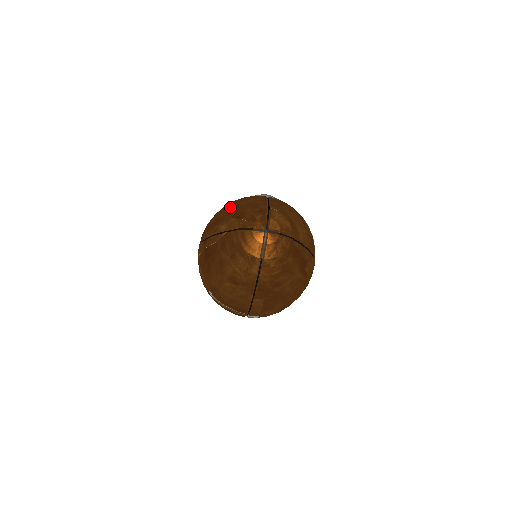
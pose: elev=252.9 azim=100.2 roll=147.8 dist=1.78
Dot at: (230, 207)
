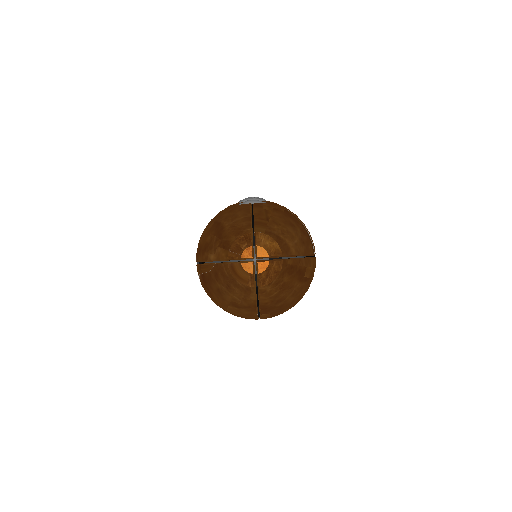
Dot at: (215, 230)
